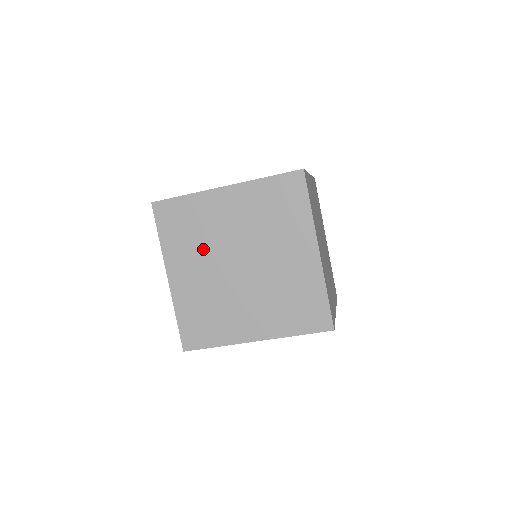
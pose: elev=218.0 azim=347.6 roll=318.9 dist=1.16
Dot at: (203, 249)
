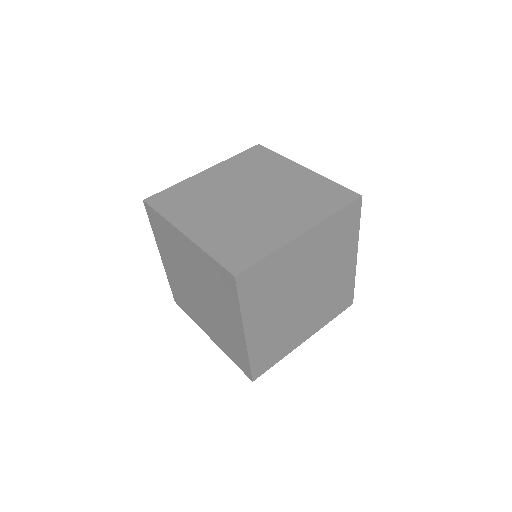
Dot at: (279, 296)
